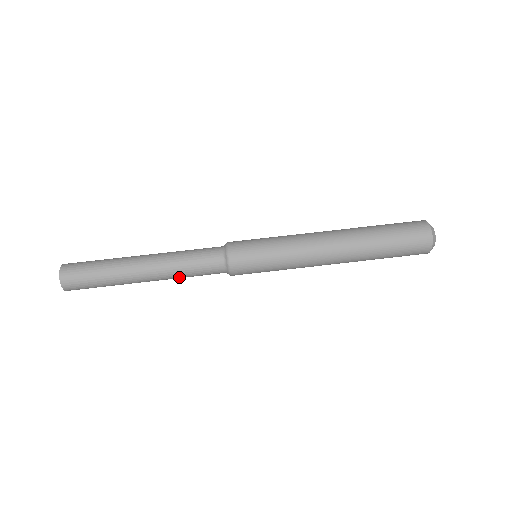
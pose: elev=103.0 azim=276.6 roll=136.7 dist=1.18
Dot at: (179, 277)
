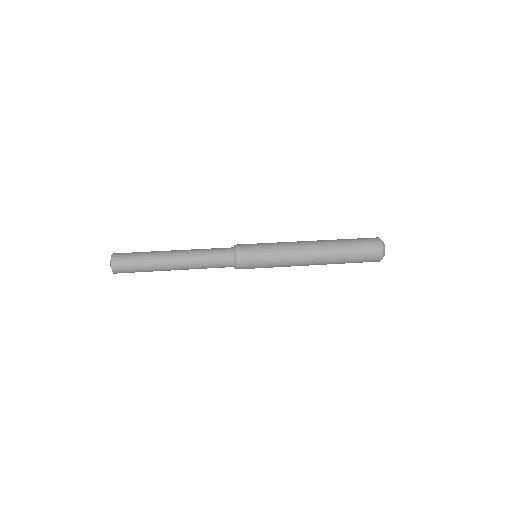
Dot at: (198, 264)
